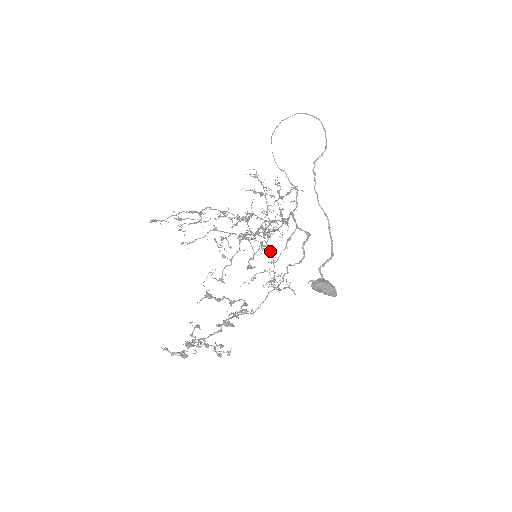
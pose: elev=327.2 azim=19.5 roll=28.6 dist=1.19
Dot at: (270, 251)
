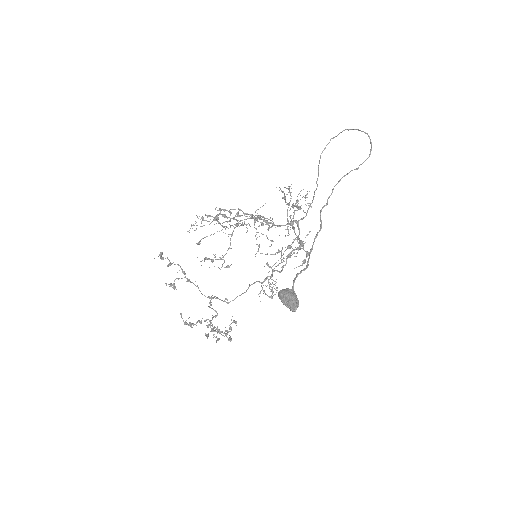
Dot at: (230, 239)
